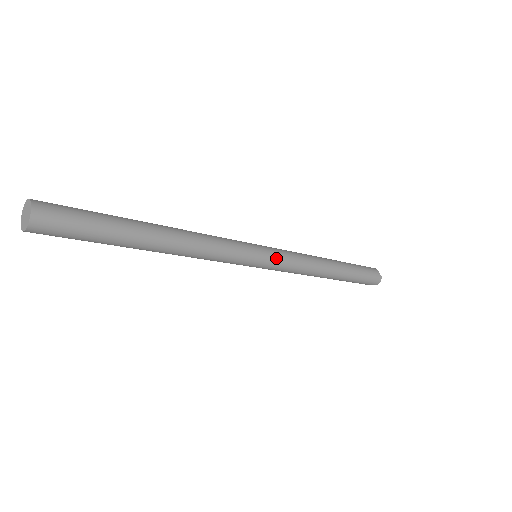
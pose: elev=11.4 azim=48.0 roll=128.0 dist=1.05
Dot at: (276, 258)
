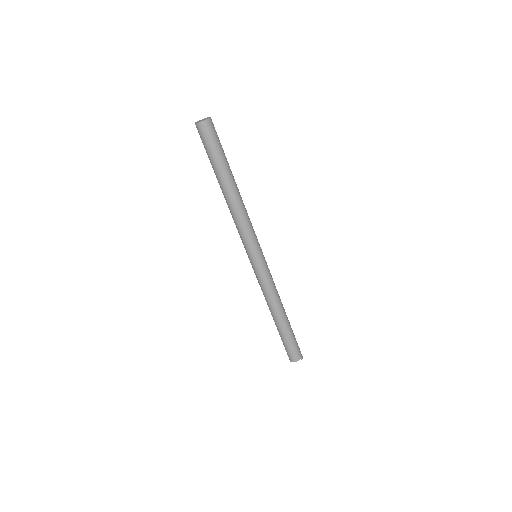
Dot at: occluded
